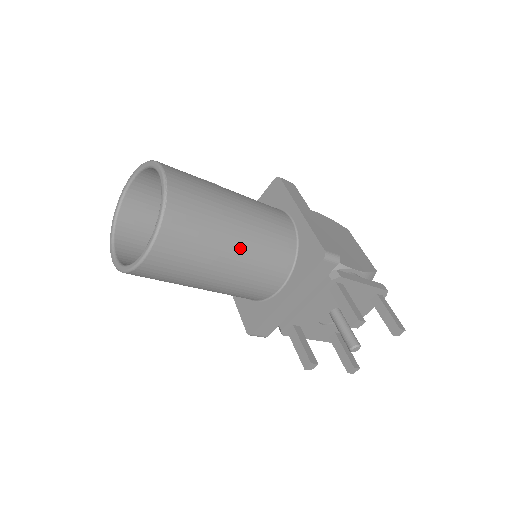
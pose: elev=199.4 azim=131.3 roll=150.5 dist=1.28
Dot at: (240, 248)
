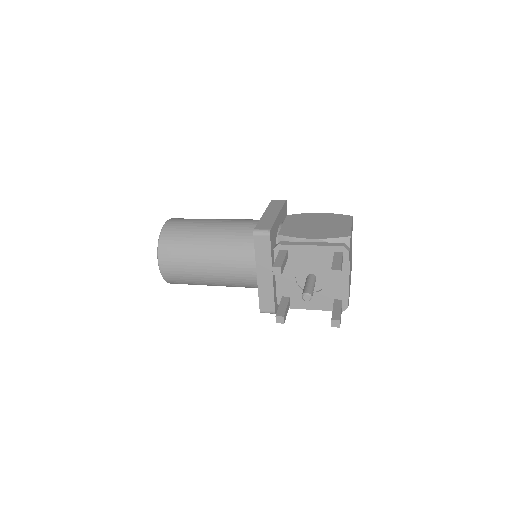
Dot at: (211, 248)
